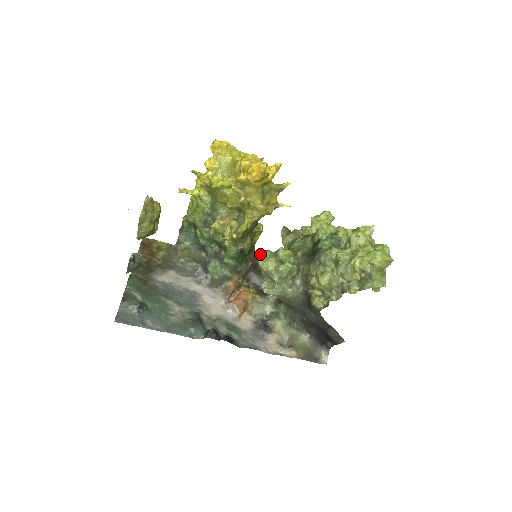
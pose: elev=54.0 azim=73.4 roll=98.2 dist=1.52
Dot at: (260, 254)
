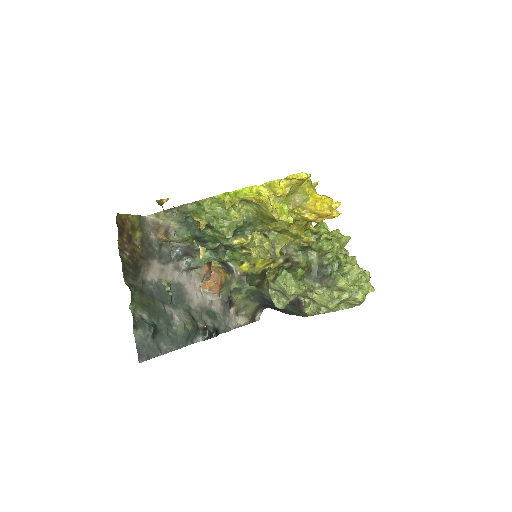
Dot at: (284, 276)
